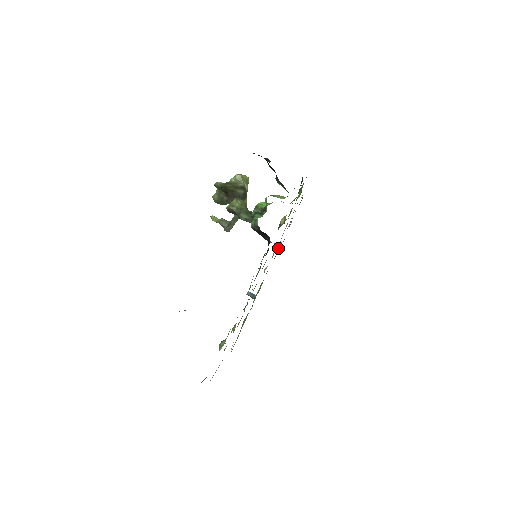
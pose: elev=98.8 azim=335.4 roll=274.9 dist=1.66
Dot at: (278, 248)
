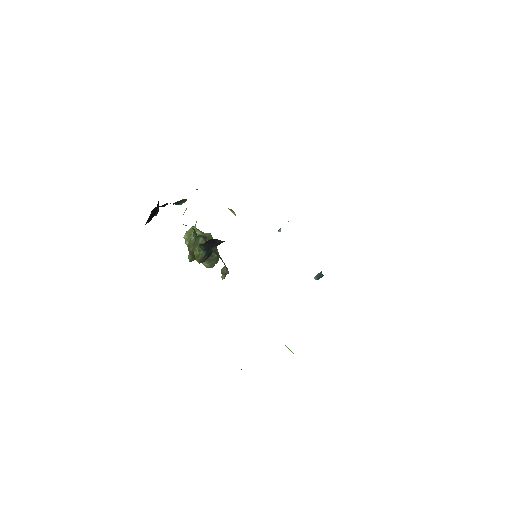
Dot at: occluded
